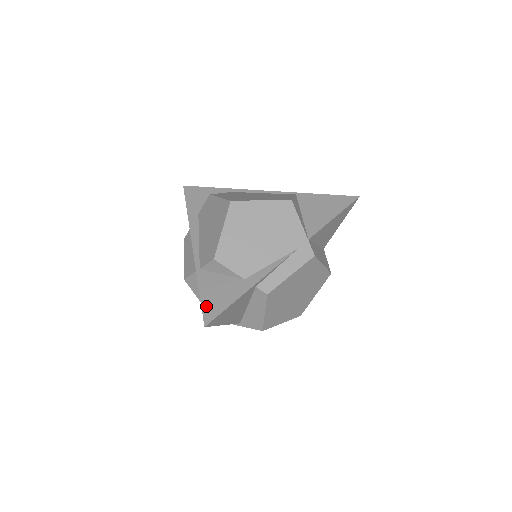
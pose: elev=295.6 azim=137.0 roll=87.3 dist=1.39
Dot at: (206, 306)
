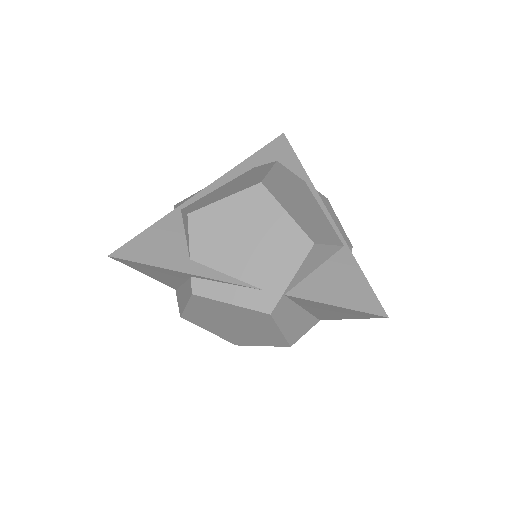
Dot at: (135, 242)
